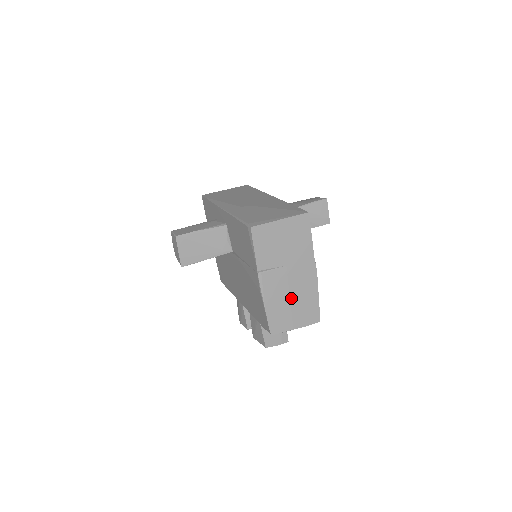
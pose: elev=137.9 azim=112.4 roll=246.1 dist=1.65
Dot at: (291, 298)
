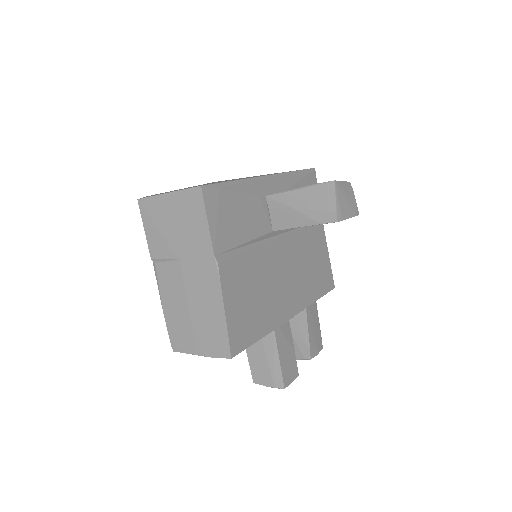
Dot at: (190, 308)
